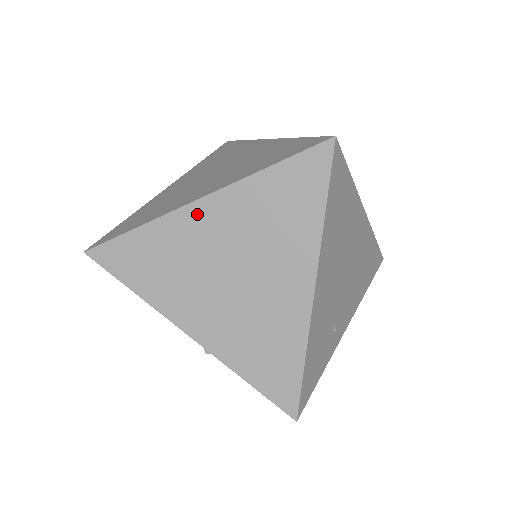
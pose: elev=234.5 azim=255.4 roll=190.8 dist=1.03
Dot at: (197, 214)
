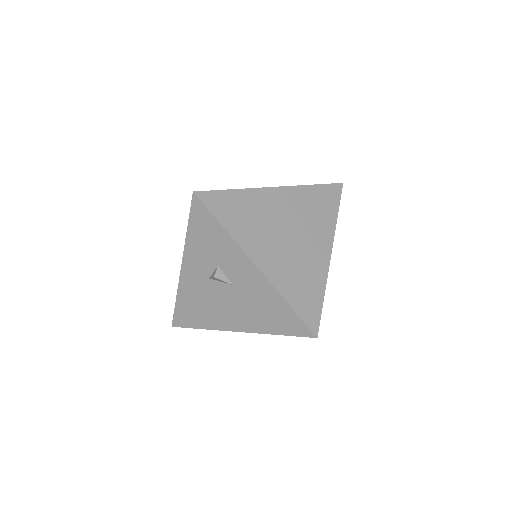
Dot at: occluded
